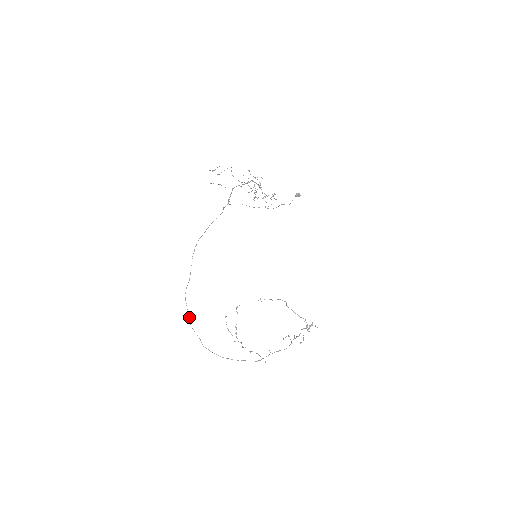
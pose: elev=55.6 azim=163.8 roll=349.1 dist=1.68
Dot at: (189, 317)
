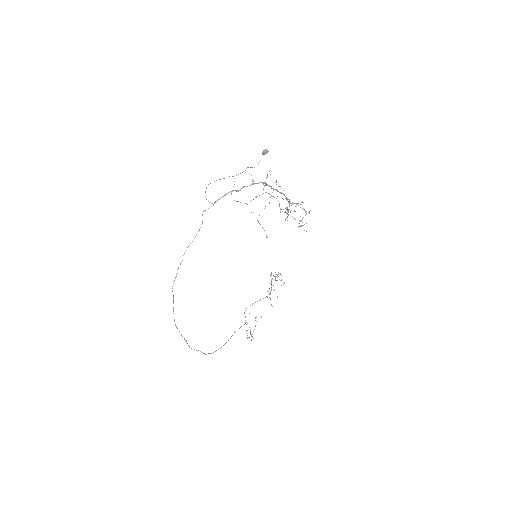
Dot at: occluded
